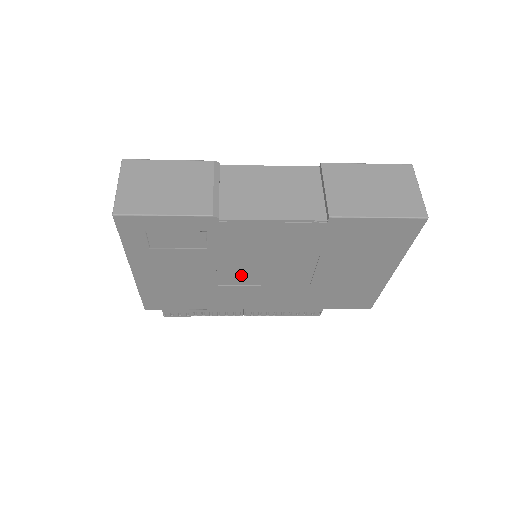
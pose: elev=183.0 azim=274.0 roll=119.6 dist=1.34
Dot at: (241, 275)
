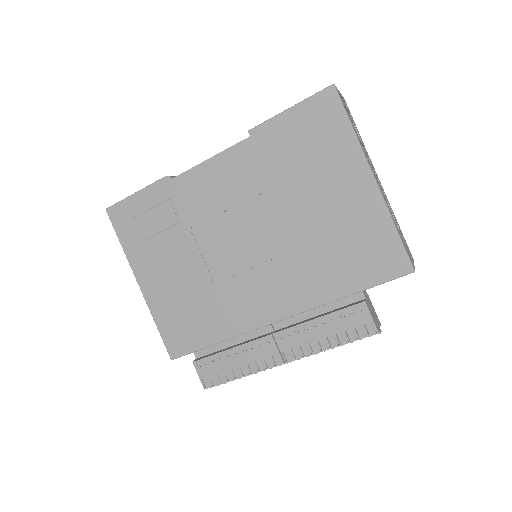
Dot at: (227, 256)
